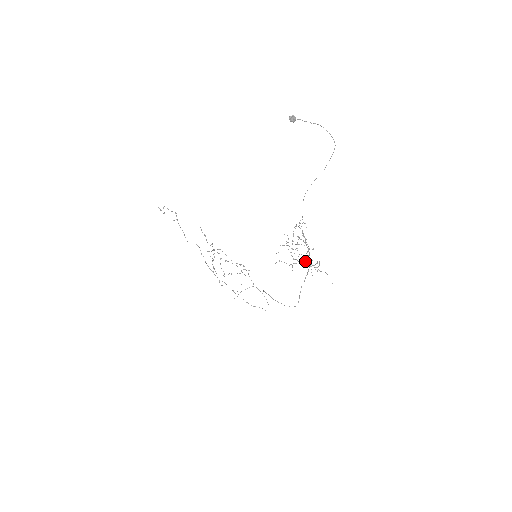
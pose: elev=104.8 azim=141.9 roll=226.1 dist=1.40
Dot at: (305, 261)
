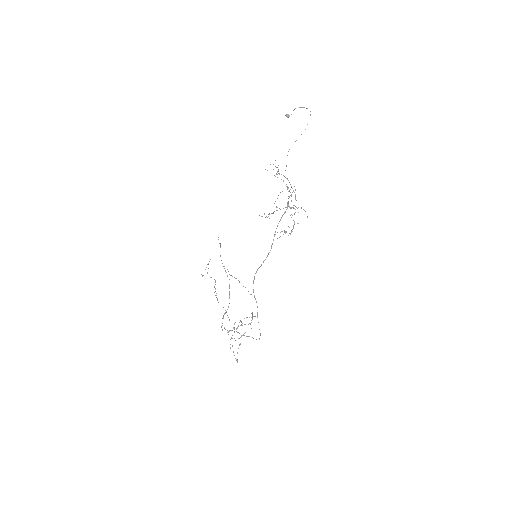
Dot at: (286, 207)
